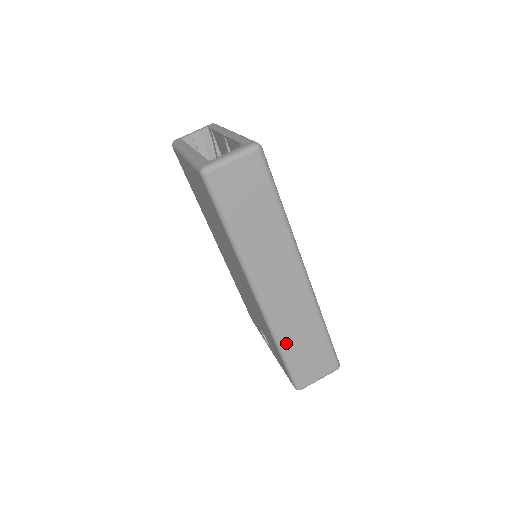
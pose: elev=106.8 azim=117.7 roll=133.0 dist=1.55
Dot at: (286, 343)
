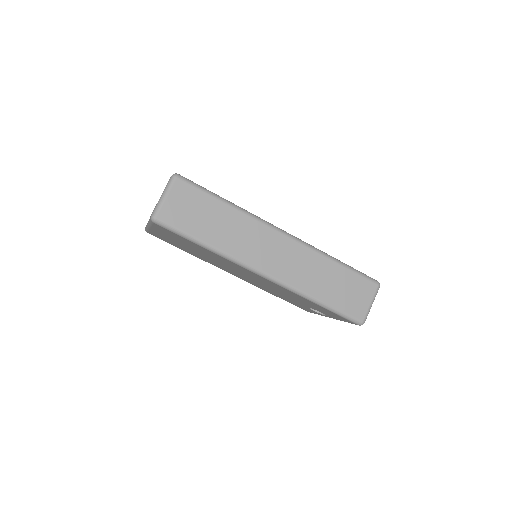
Dot at: (317, 294)
